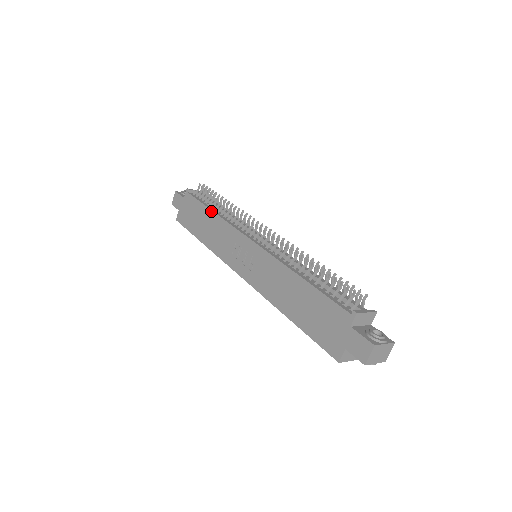
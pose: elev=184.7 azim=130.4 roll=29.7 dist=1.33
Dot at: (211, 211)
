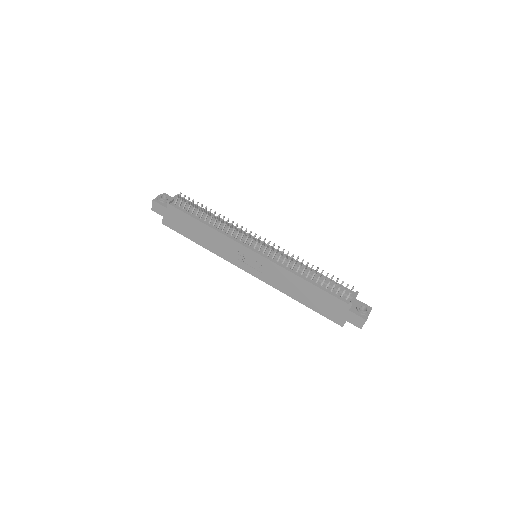
Dot at: (204, 225)
